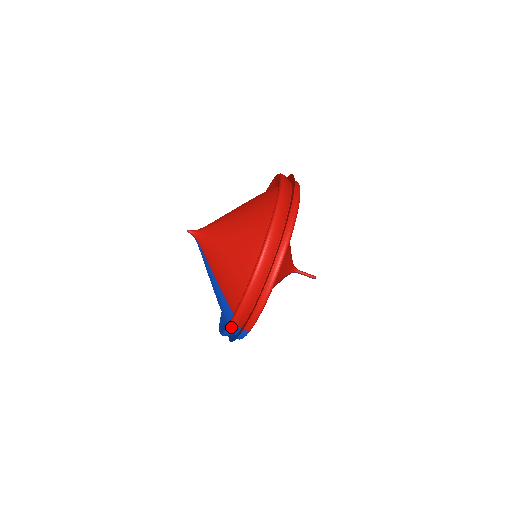
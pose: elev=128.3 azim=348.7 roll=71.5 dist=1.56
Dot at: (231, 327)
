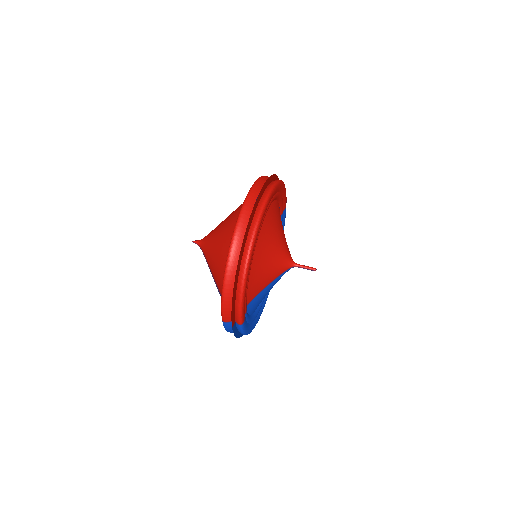
Dot at: (224, 322)
